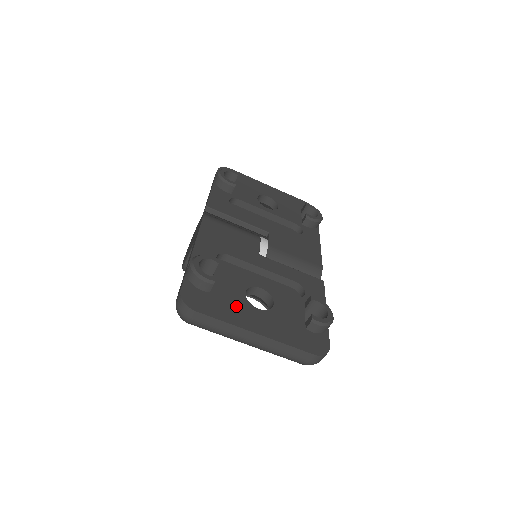
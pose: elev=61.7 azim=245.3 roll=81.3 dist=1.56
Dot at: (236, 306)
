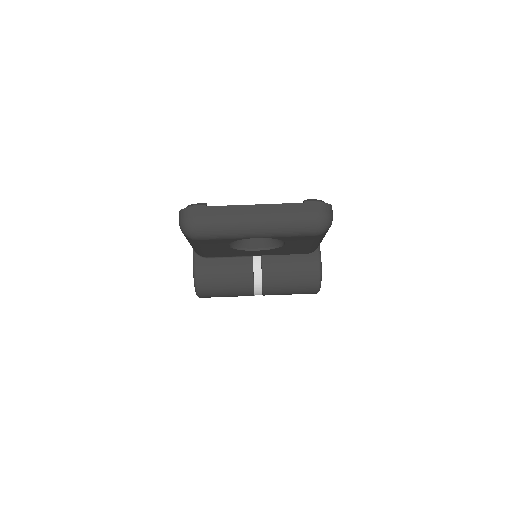
Dot at: occluded
